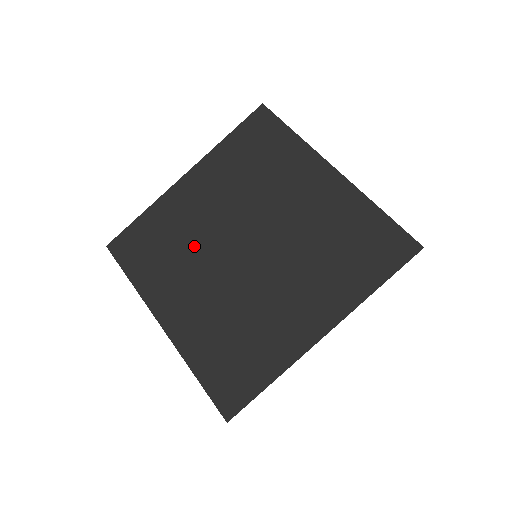
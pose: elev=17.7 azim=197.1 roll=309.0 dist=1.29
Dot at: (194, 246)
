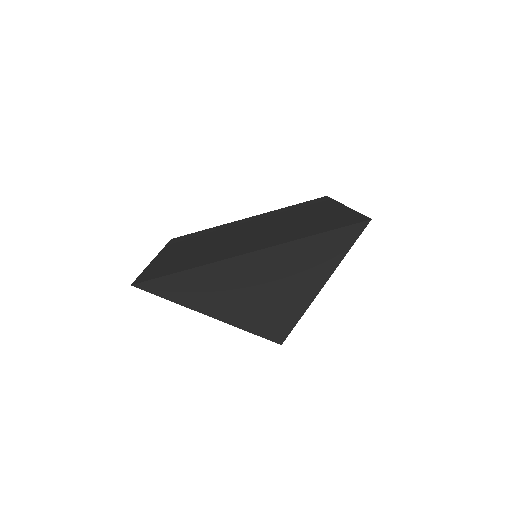
Dot at: (218, 234)
